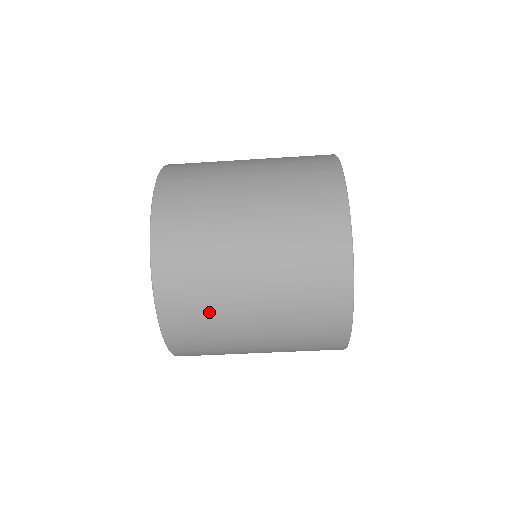
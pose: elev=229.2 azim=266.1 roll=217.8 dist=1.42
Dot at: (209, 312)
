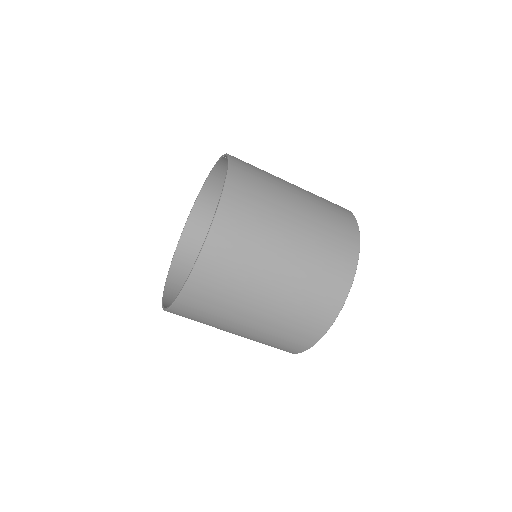
Dot at: (232, 289)
